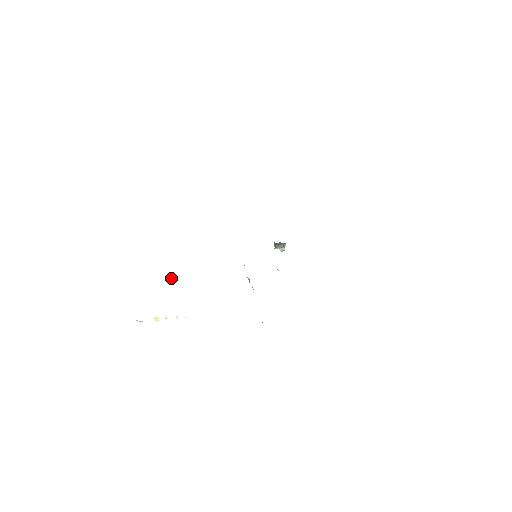
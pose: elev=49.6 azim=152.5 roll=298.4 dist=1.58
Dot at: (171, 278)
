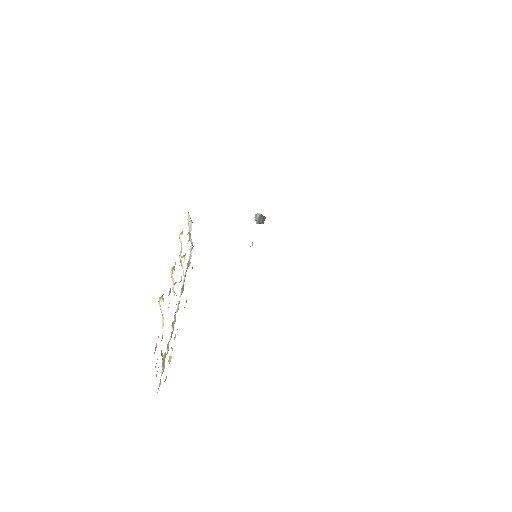
Dot at: occluded
